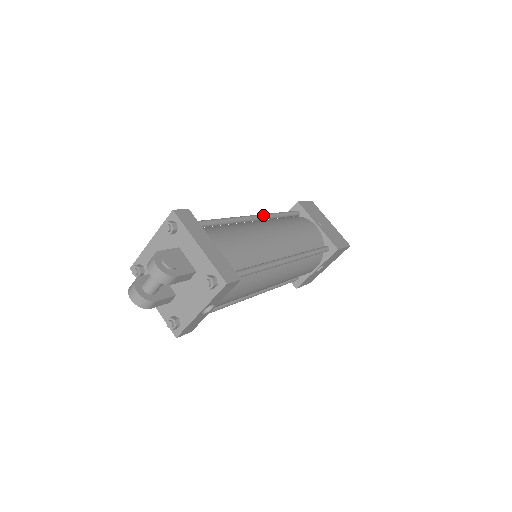
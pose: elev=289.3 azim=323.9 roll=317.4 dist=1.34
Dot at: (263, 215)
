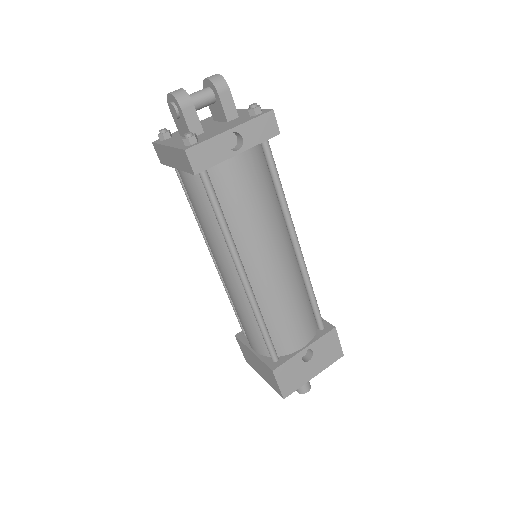
Dot at: occluded
